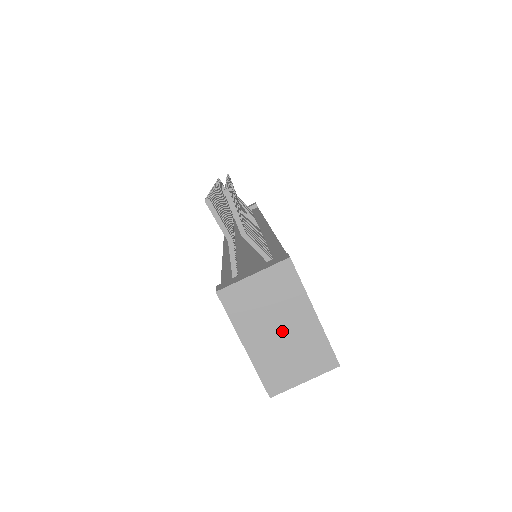
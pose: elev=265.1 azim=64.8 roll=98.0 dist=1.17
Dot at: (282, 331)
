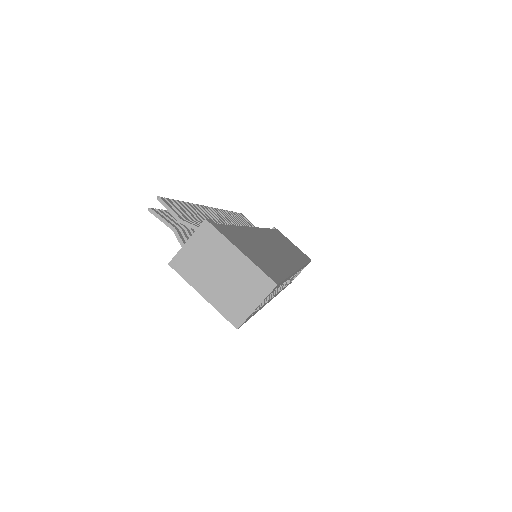
Dot at: (223, 274)
